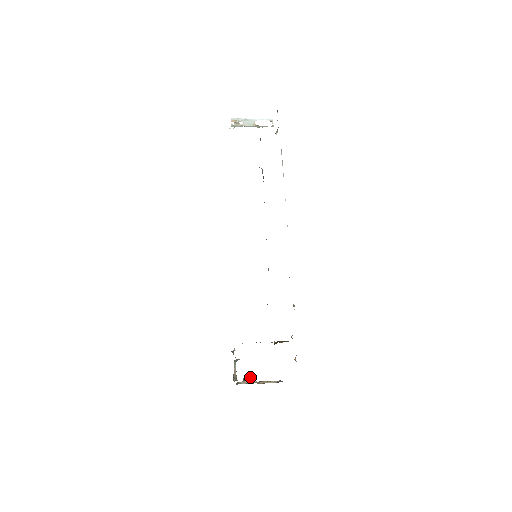
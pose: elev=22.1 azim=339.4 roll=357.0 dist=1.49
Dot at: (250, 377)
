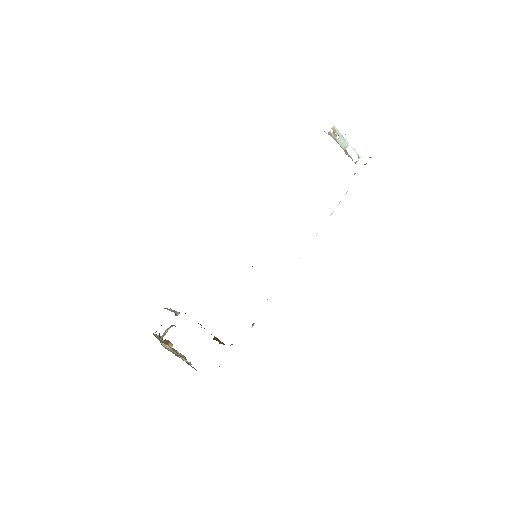
Dot at: occluded
